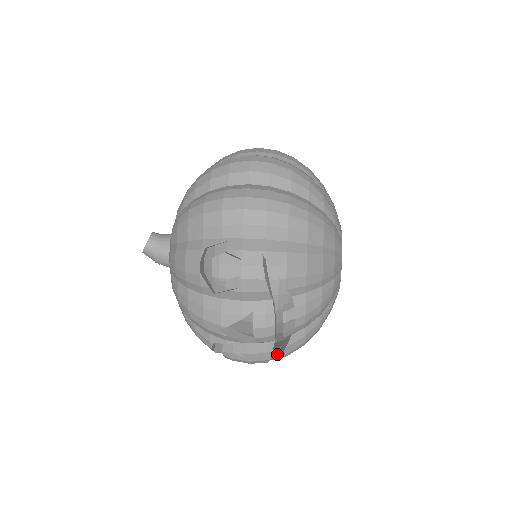
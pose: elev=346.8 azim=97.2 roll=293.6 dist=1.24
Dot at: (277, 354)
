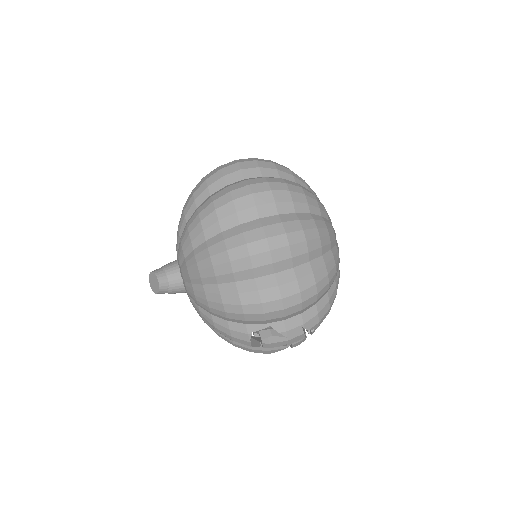
Dot at: occluded
